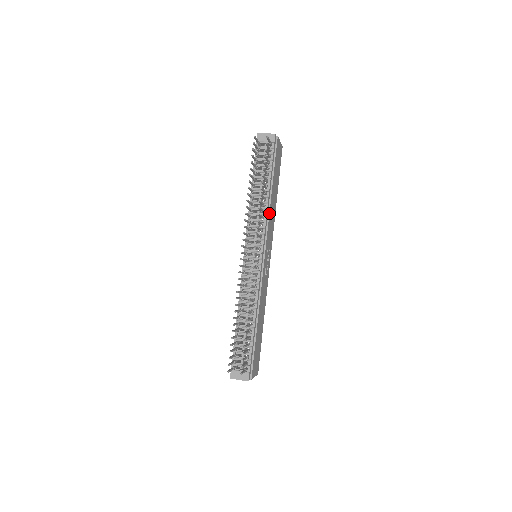
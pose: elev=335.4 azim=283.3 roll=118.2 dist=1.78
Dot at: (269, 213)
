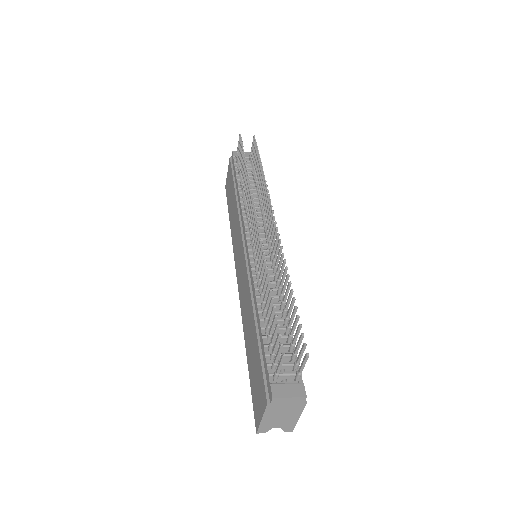
Dot at: occluded
